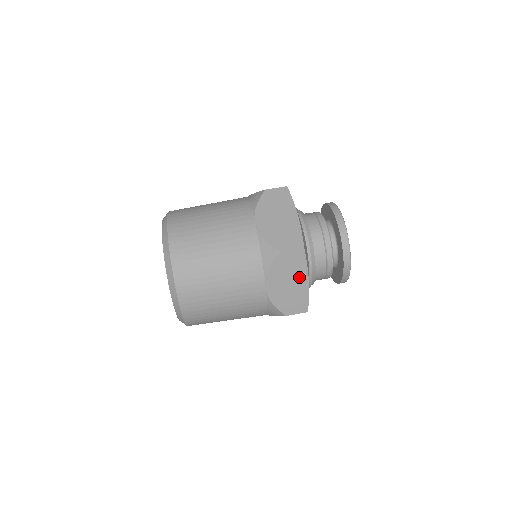
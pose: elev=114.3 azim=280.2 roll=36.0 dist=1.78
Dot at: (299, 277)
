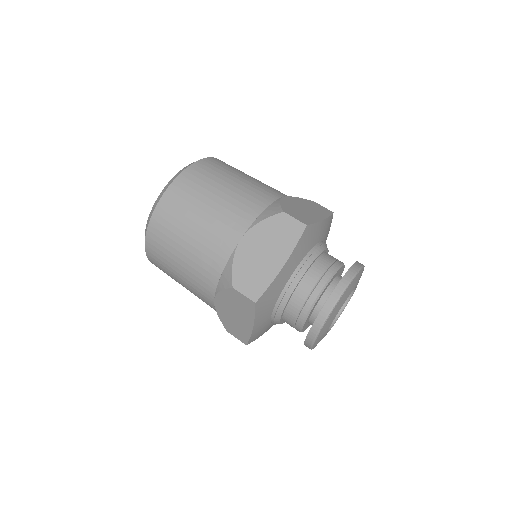
Dot at: (279, 253)
